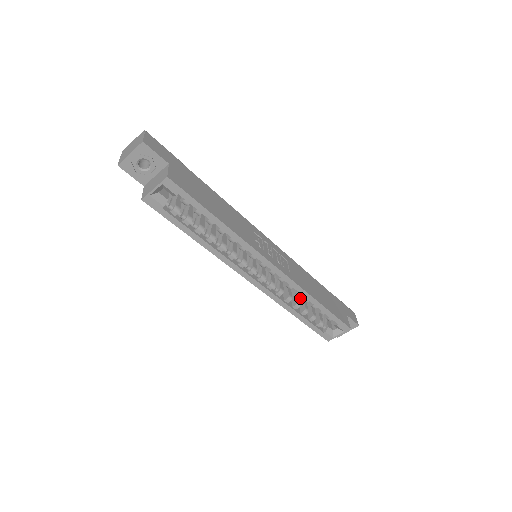
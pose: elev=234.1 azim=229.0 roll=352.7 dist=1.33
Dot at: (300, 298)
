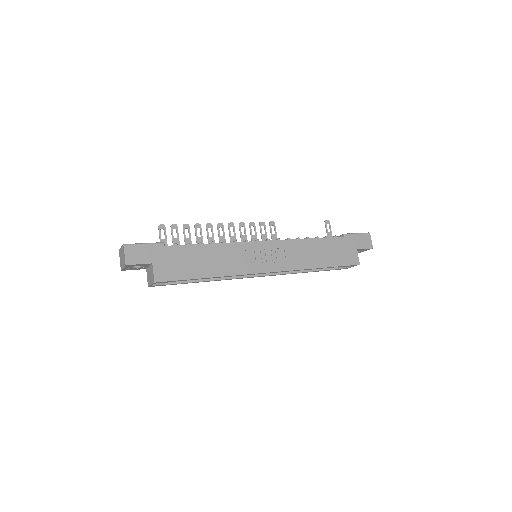
Dot at: occluded
